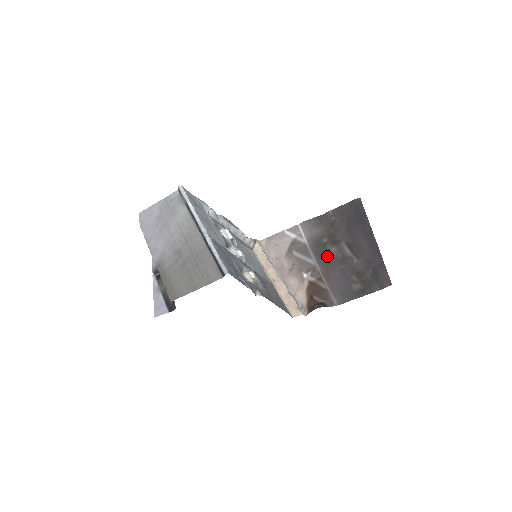
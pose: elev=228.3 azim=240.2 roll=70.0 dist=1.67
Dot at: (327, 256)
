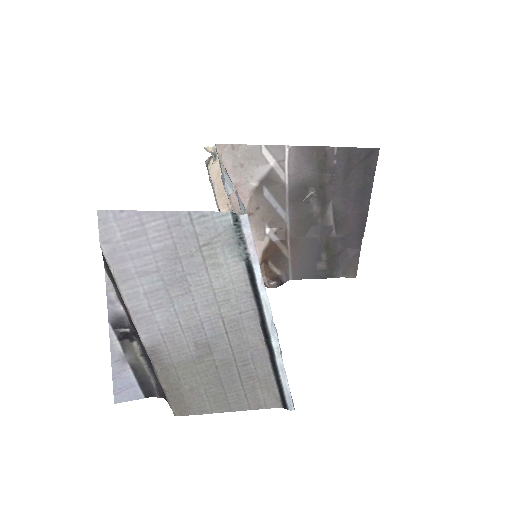
Dot at: (305, 215)
